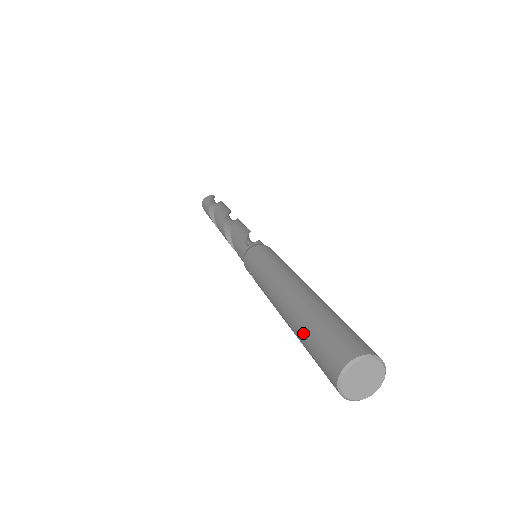
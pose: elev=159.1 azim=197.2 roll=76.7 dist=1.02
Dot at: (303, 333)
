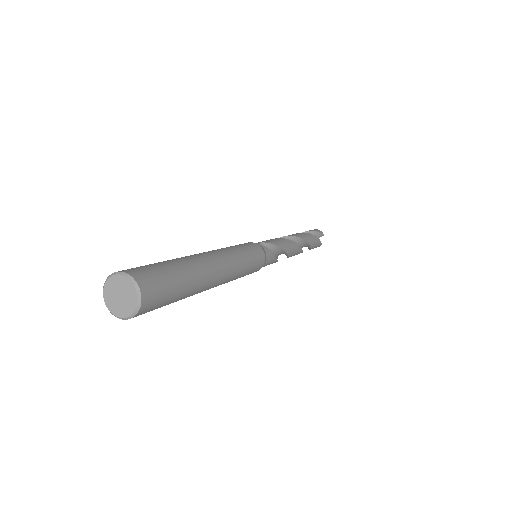
Dot at: occluded
